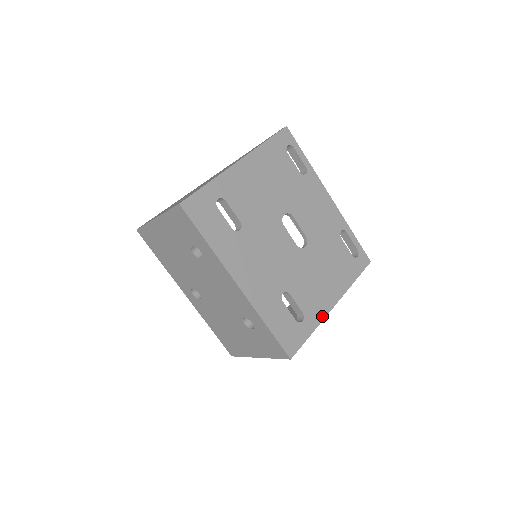
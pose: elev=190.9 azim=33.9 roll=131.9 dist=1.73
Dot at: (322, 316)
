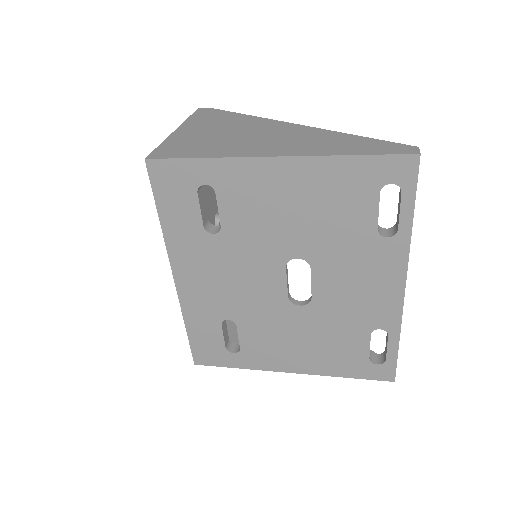
Dot at: (264, 367)
